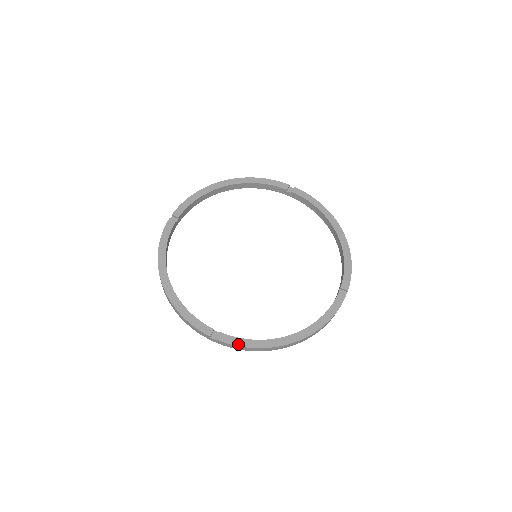
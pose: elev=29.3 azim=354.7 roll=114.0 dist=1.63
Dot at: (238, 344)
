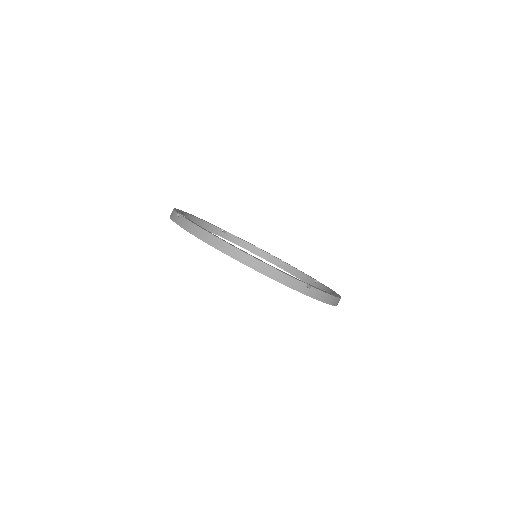
Dot at: (191, 221)
